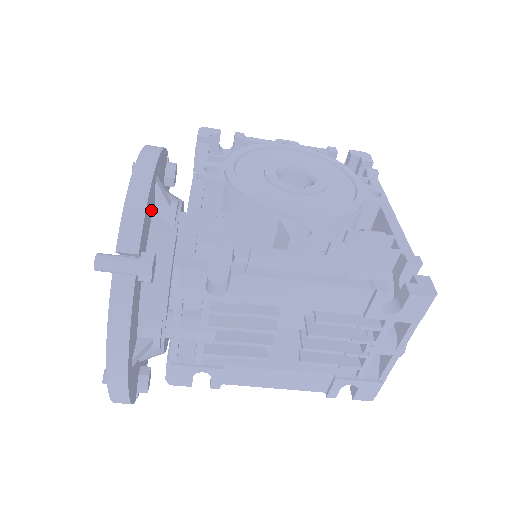
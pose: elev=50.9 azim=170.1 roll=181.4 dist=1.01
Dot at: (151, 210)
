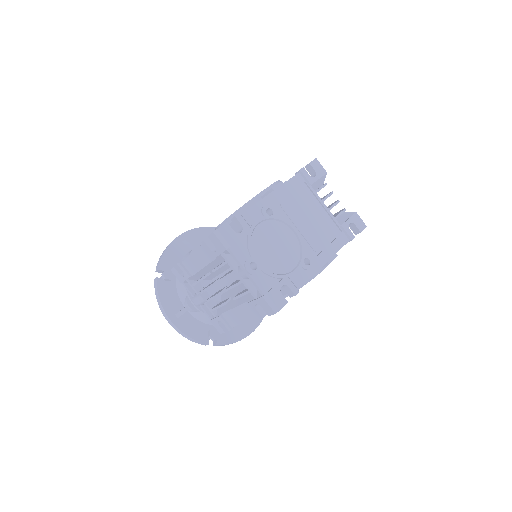
Dot at: (180, 254)
